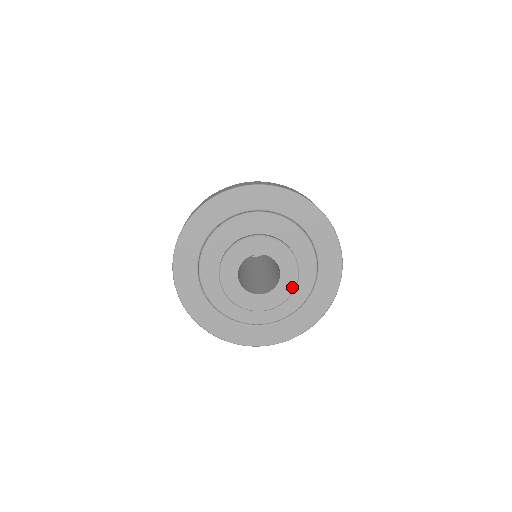
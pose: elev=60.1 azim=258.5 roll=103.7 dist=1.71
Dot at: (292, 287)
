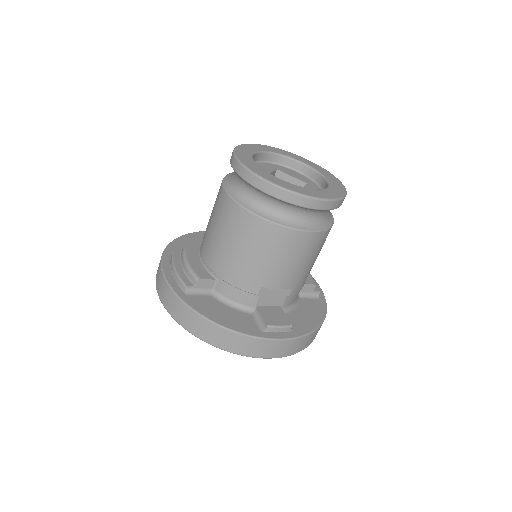
Dot at: occluded
